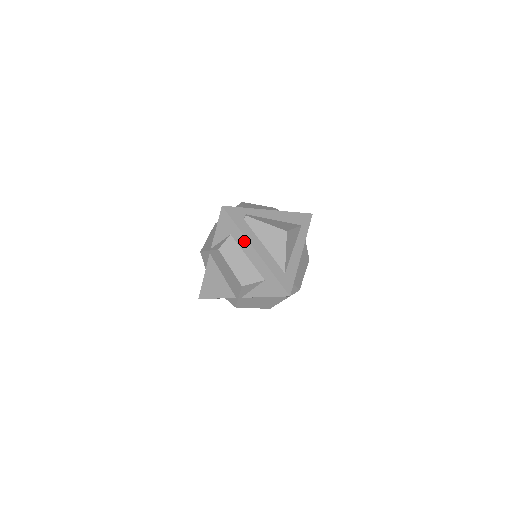
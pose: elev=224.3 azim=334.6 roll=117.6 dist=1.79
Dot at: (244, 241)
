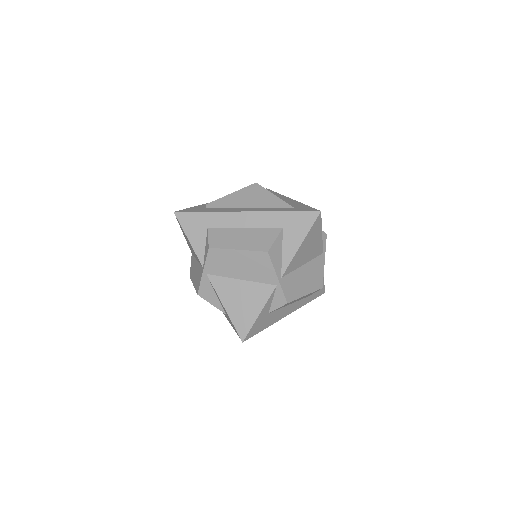
Dot at: (226, 217)
